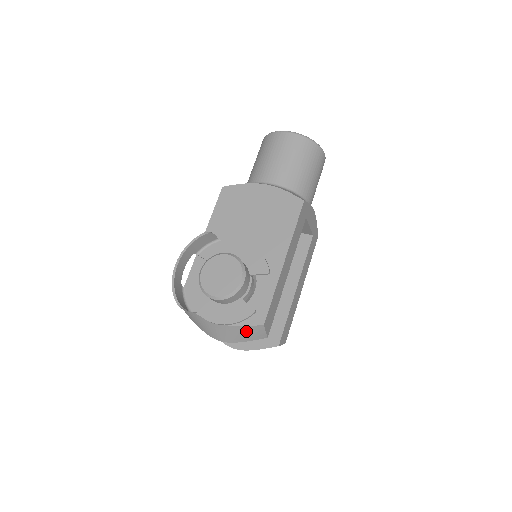
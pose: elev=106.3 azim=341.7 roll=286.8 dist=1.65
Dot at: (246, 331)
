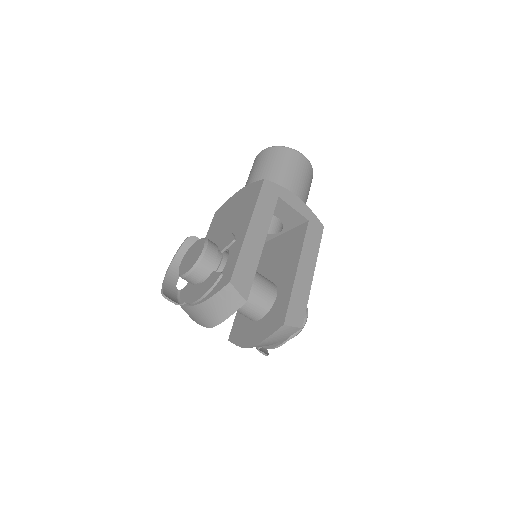
Dot at: (222, 299)
